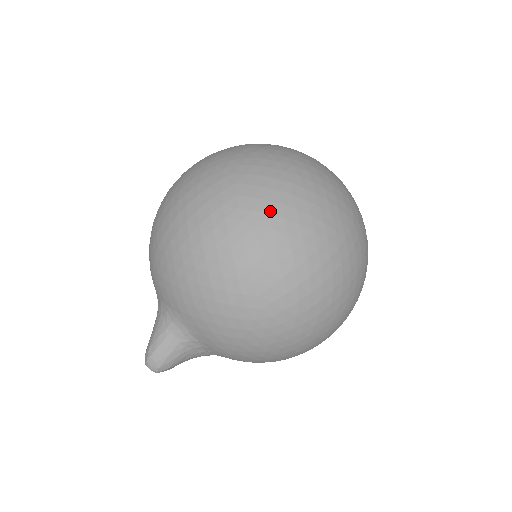
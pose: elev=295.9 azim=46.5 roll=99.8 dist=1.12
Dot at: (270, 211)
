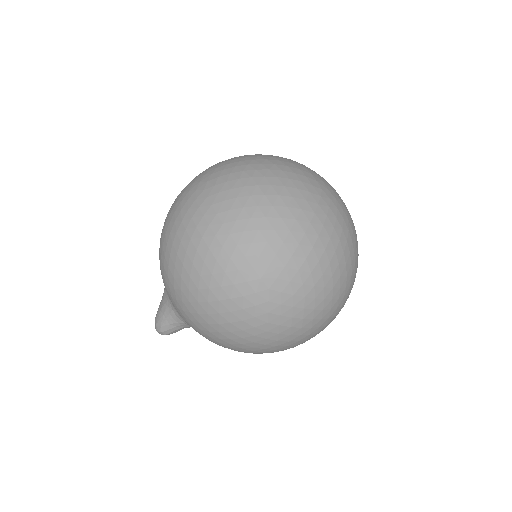
Dot at: (293, 325)
